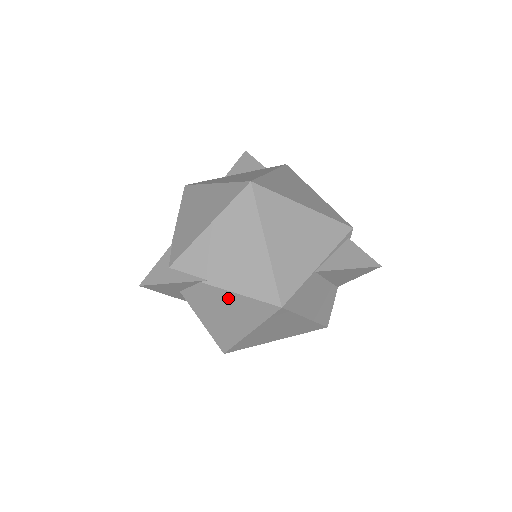
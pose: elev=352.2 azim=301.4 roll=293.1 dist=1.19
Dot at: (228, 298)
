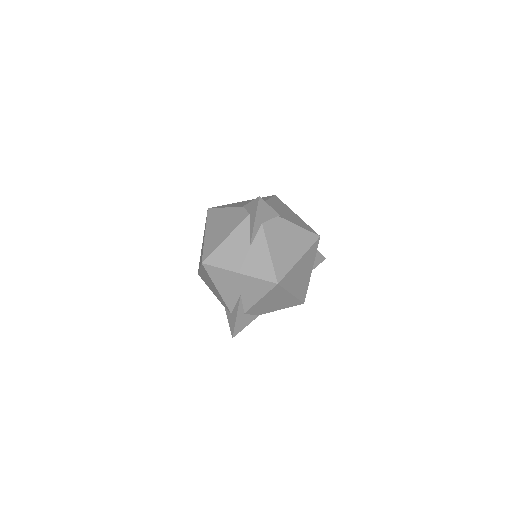
Dot at: (292, 229)
